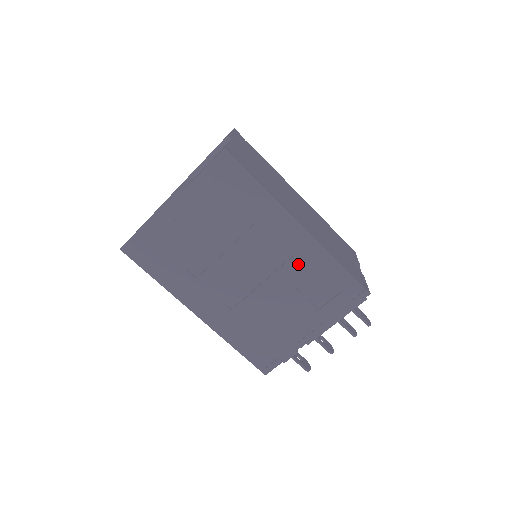
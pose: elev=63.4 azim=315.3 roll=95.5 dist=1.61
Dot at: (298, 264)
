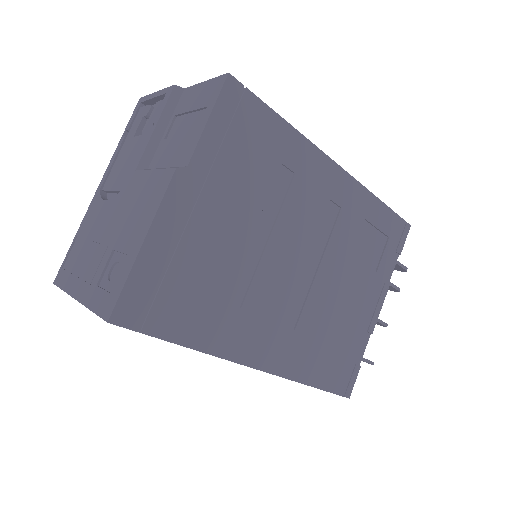
Dot at: (346, 221)
